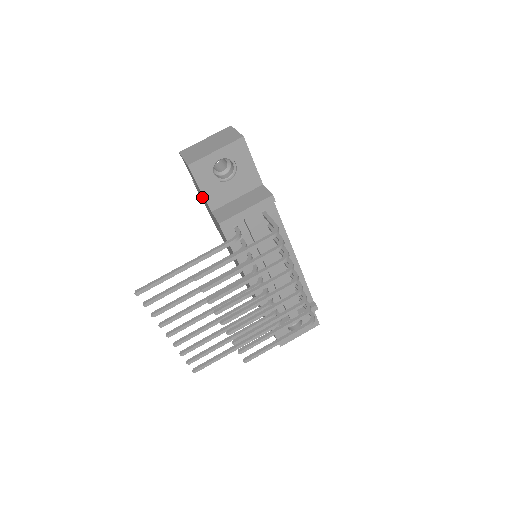
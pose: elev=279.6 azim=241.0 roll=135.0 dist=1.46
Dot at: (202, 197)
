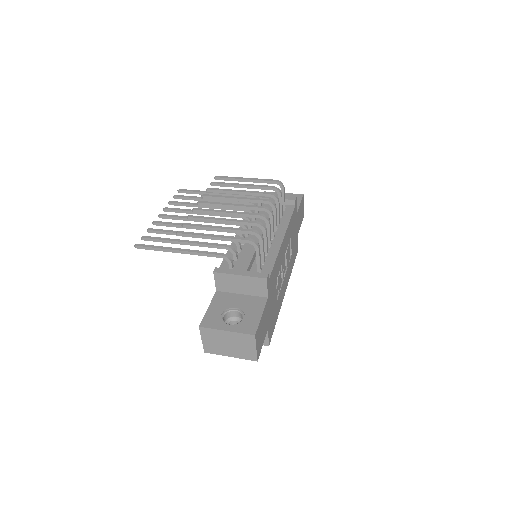
Dot at: occluded
